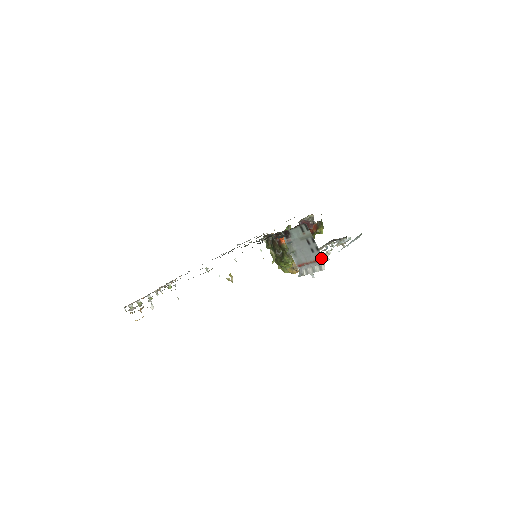
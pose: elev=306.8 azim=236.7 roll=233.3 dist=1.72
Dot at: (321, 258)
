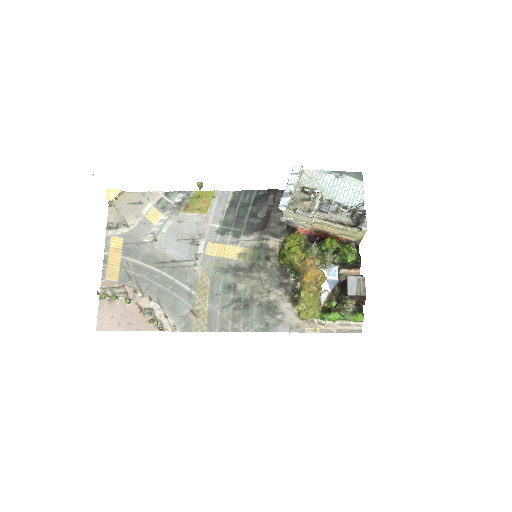
Dot at: occluded
